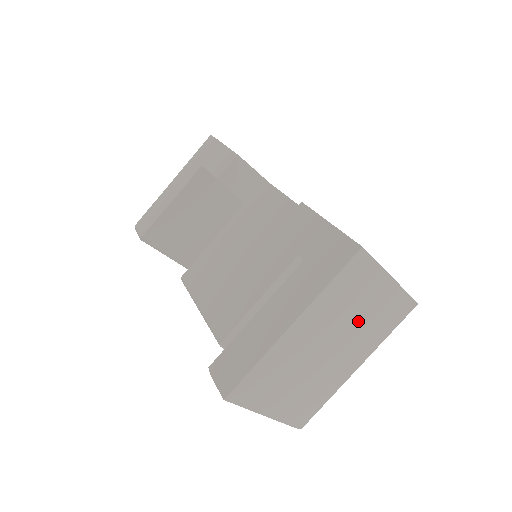
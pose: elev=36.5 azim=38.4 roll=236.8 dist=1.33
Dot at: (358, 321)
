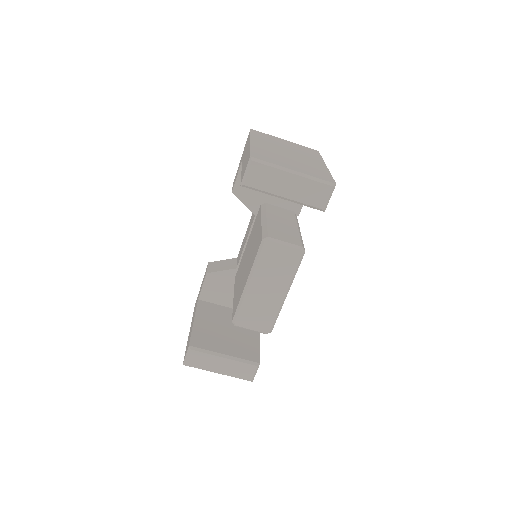
Dot at: (291, 149)
